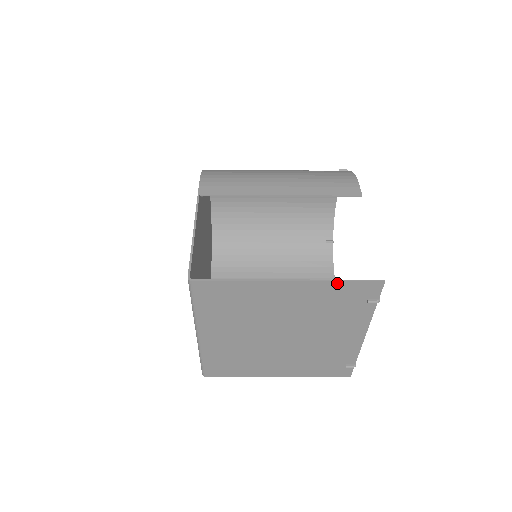
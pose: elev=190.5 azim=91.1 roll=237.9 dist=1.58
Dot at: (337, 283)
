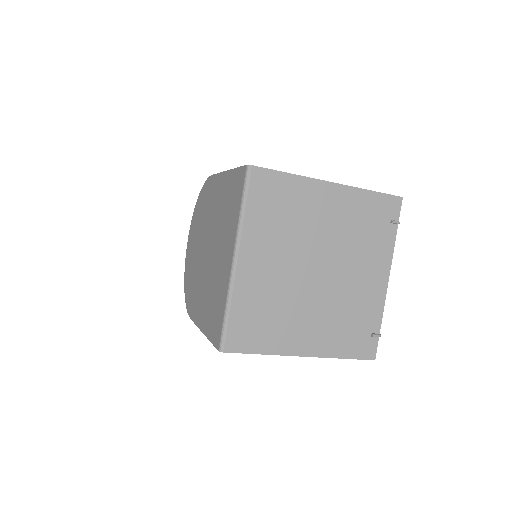
Dot at: (368, 193)
